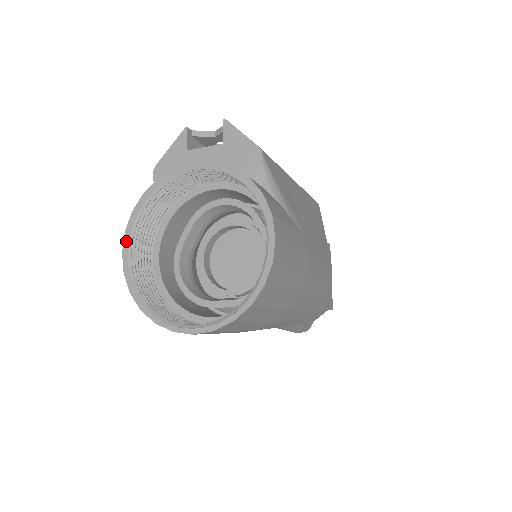
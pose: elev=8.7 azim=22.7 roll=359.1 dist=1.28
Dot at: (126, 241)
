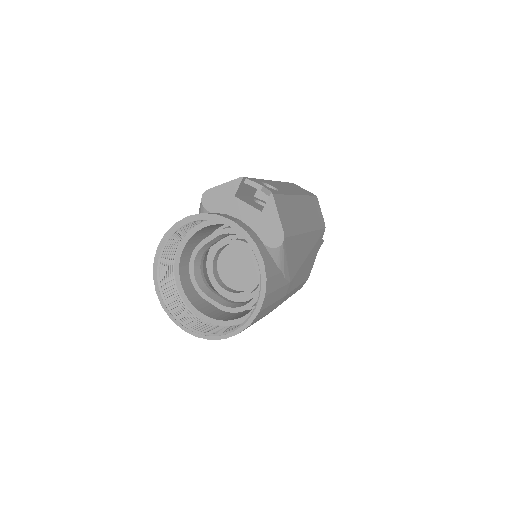
Dot at: (163, 240)
